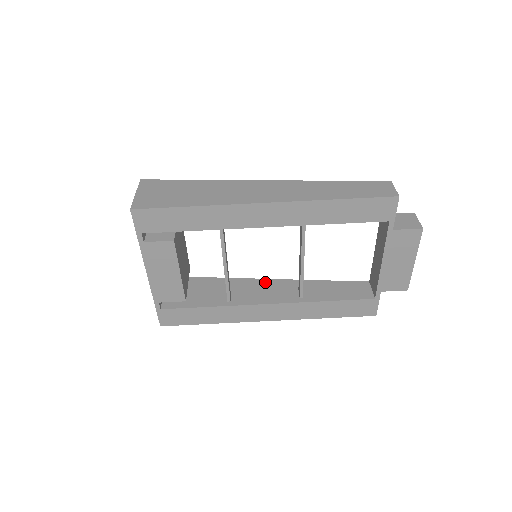
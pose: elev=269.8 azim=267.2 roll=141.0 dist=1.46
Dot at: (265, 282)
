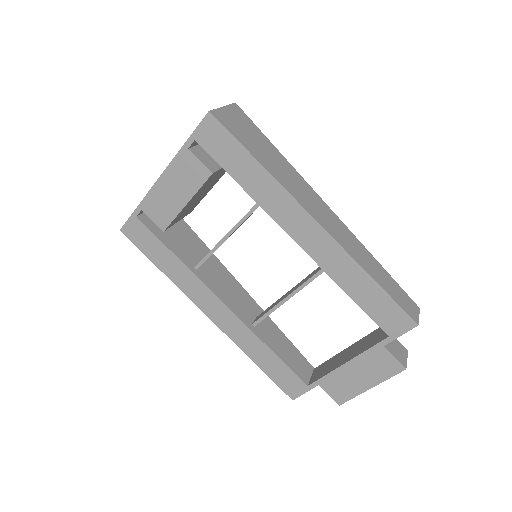
Dot at: (236, 284)
